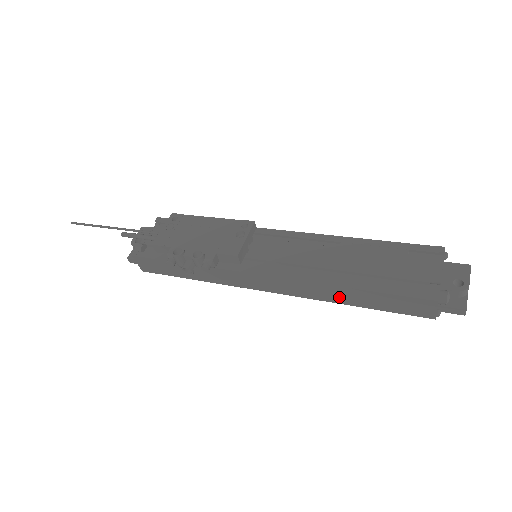
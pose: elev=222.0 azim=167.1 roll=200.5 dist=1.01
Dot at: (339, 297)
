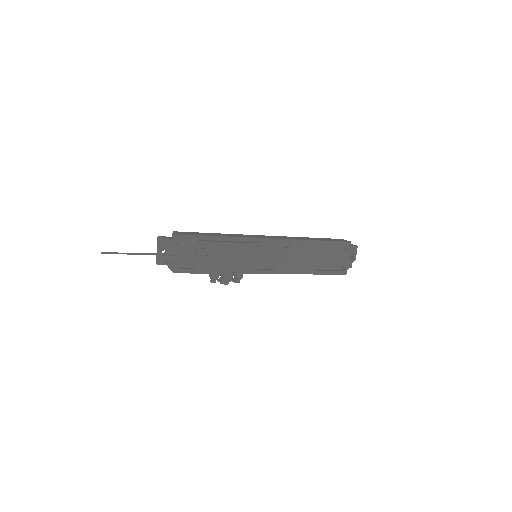
Dot at: occluded
